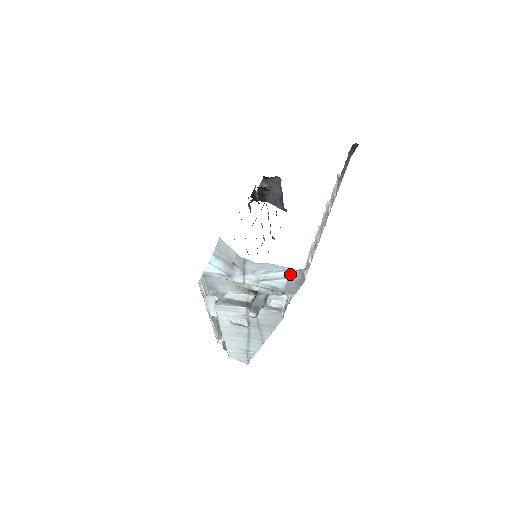
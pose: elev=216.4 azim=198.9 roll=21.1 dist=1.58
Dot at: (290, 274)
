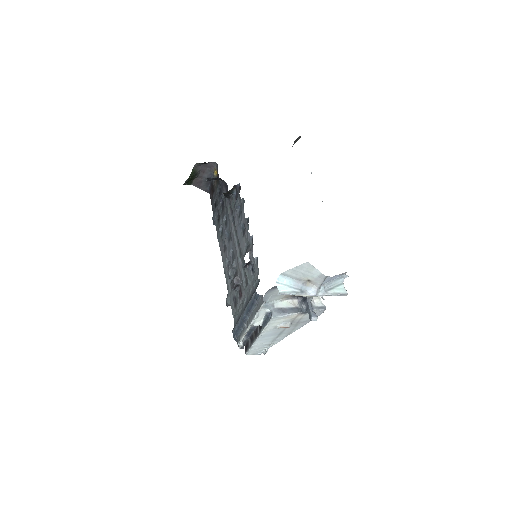
Dot at: occluded
